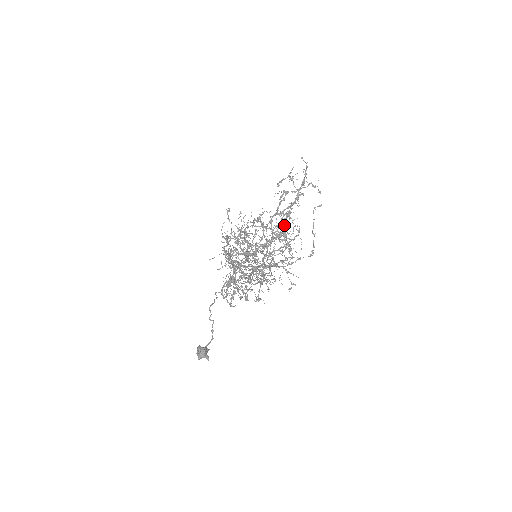
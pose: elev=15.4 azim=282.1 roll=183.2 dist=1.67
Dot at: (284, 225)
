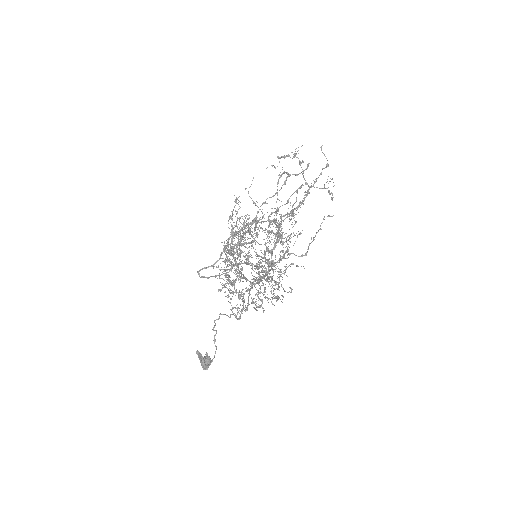
Dot at: (277, 210)
